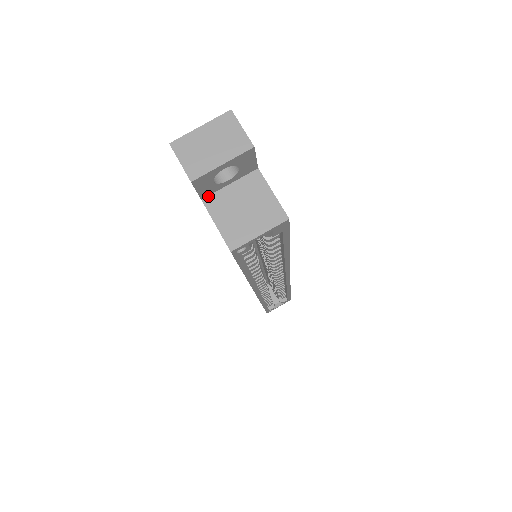
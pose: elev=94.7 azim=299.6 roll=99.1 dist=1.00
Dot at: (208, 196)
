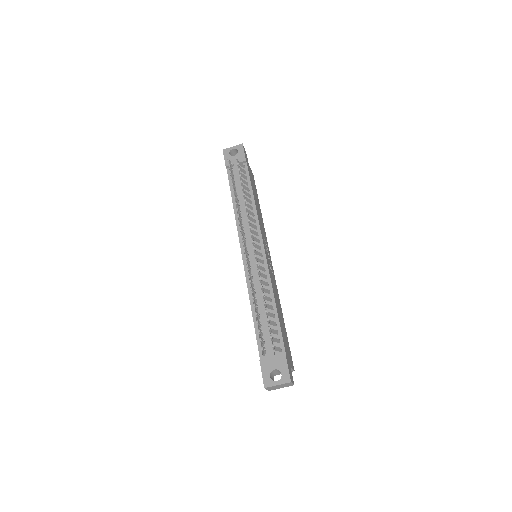
Dot at: occluded
